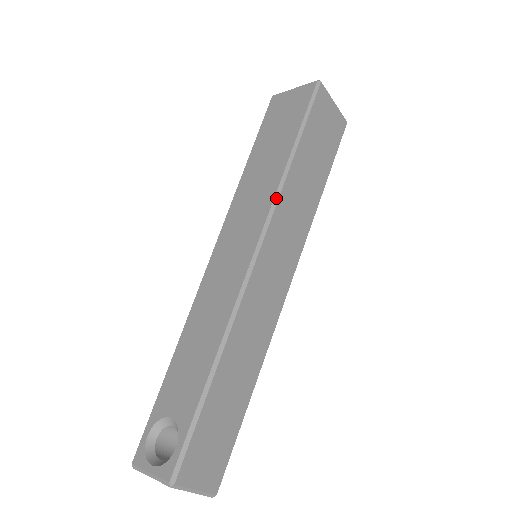
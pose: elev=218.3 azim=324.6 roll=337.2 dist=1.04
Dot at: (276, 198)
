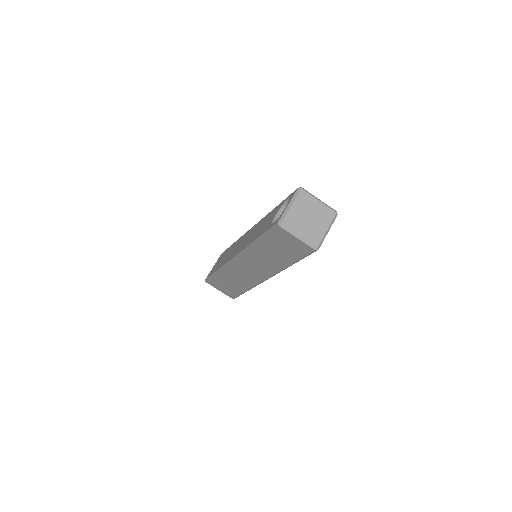
Dot at: occluded
